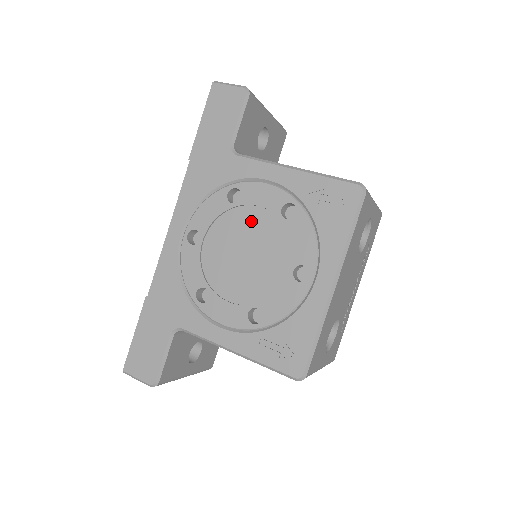
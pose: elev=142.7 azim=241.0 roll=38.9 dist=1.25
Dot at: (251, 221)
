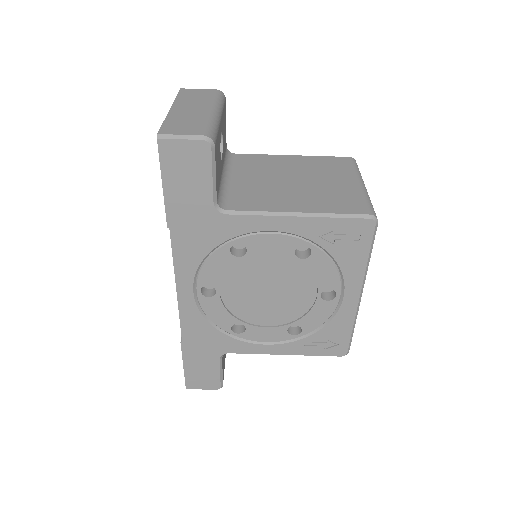
Dot at: (265, 266)
